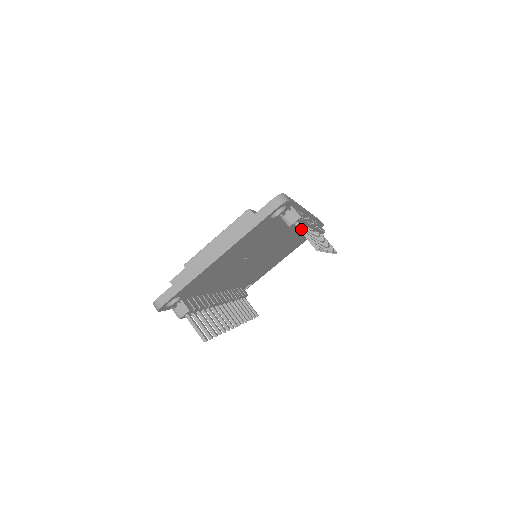
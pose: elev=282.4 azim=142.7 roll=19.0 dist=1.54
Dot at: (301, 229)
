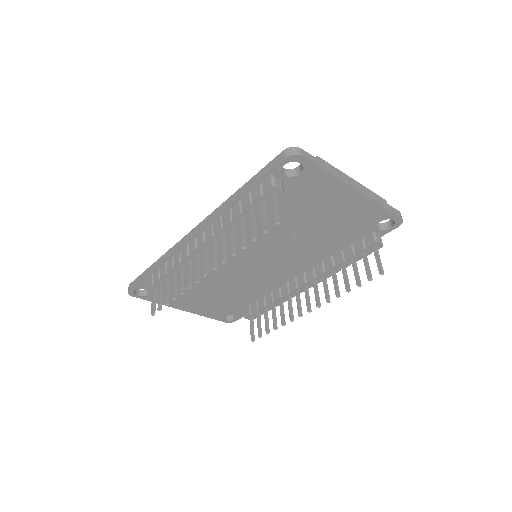
Dot at: (378, 252)
